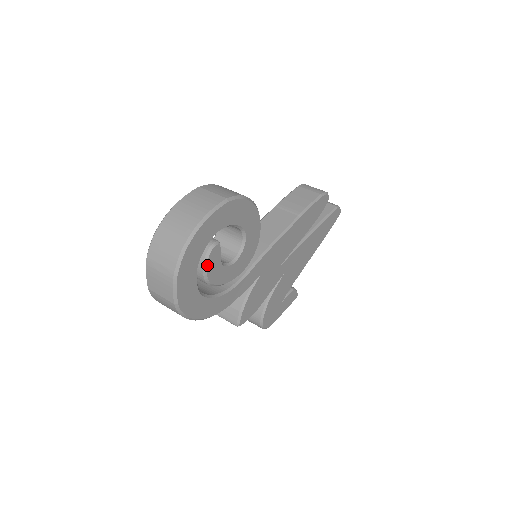
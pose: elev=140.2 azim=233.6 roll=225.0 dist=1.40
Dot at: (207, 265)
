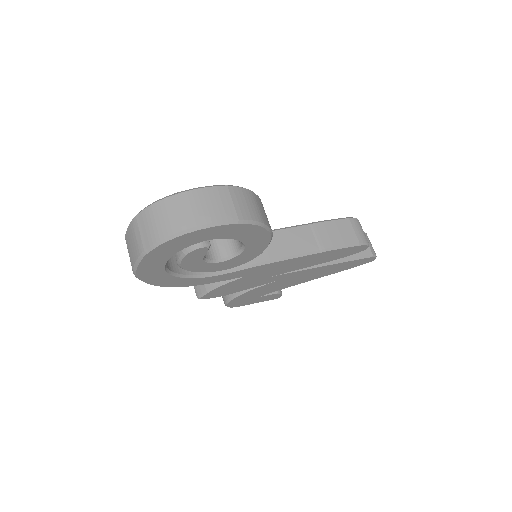
Dot at: (185, 256)
